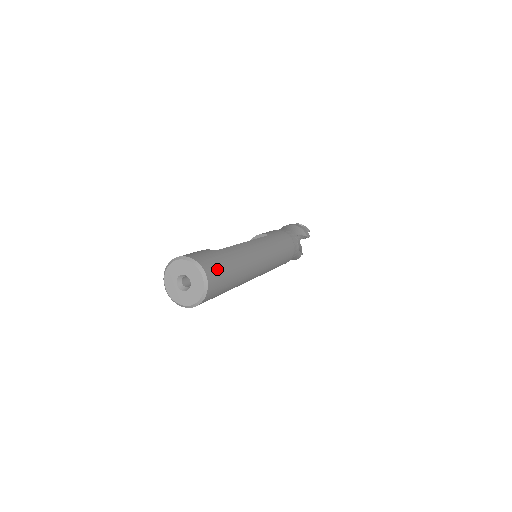
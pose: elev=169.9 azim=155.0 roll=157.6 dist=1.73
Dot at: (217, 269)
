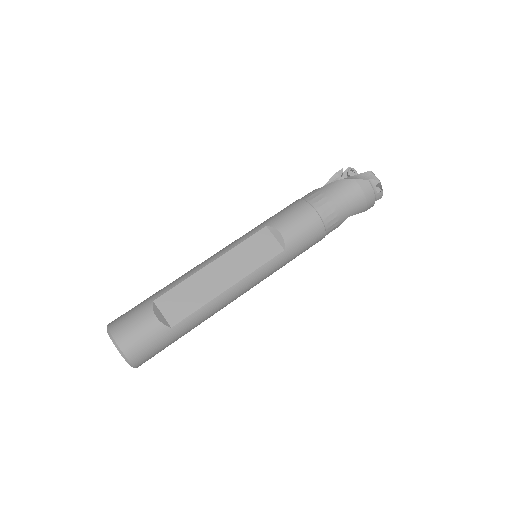
Dot at: occluded
